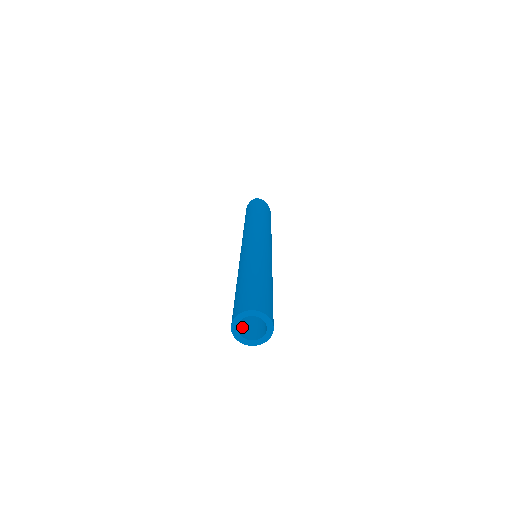
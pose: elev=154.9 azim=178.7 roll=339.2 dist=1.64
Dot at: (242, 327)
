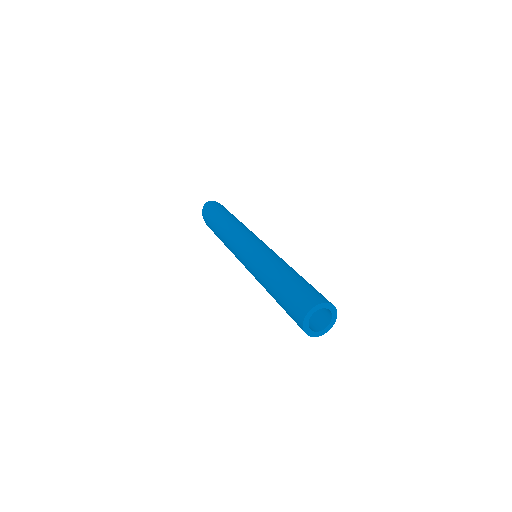
Dot at: occluded
